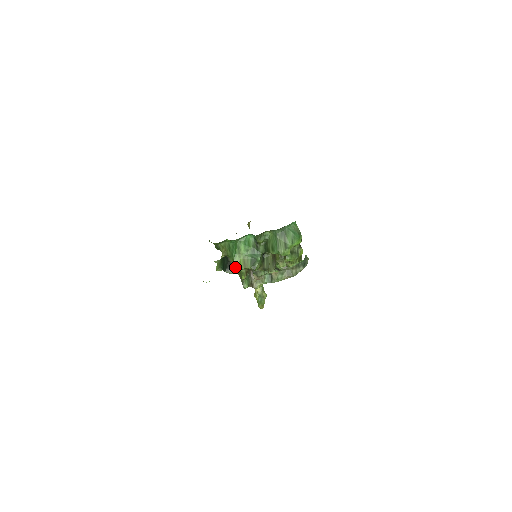
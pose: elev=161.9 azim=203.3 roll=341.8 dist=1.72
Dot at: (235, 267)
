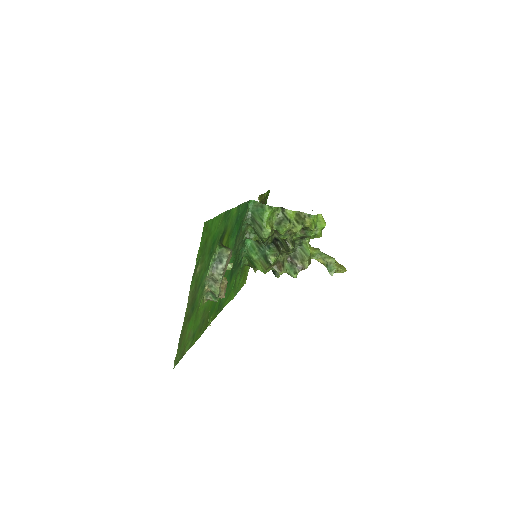
Dot at: occluded
